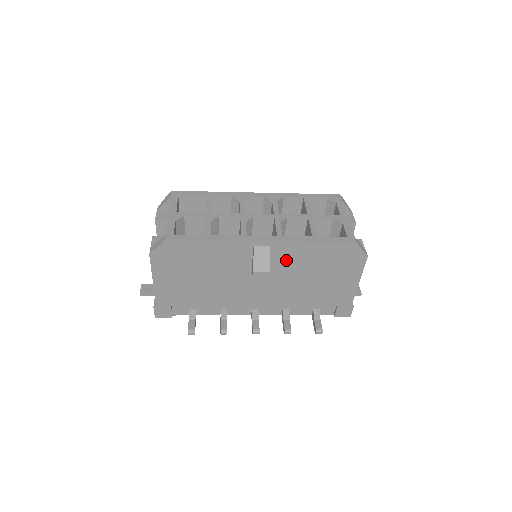
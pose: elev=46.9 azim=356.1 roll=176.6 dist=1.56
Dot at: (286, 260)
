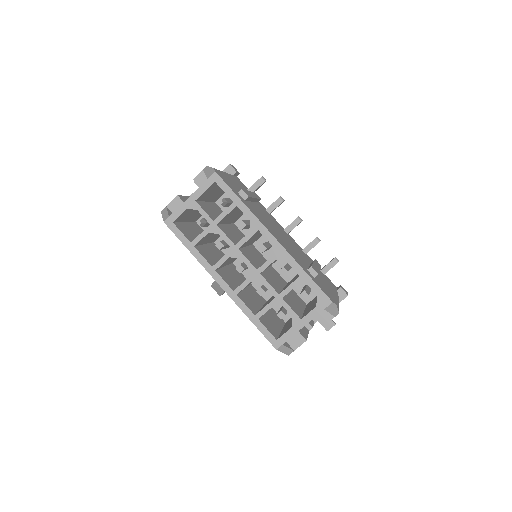
Dot at: occluded
